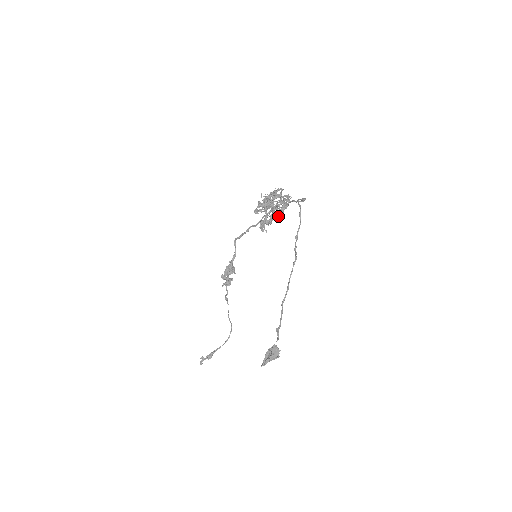
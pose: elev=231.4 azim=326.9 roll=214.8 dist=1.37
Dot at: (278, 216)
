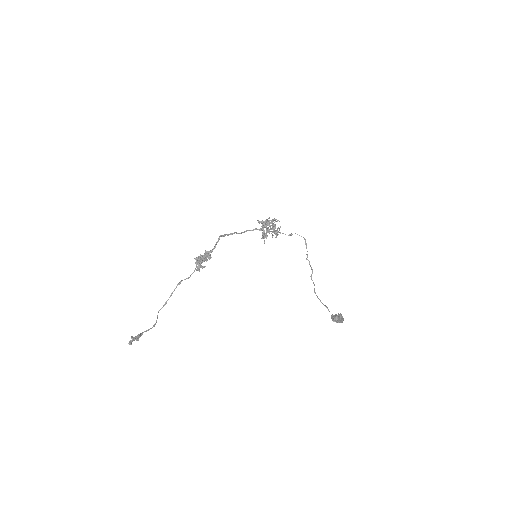
Dot at: occluded
